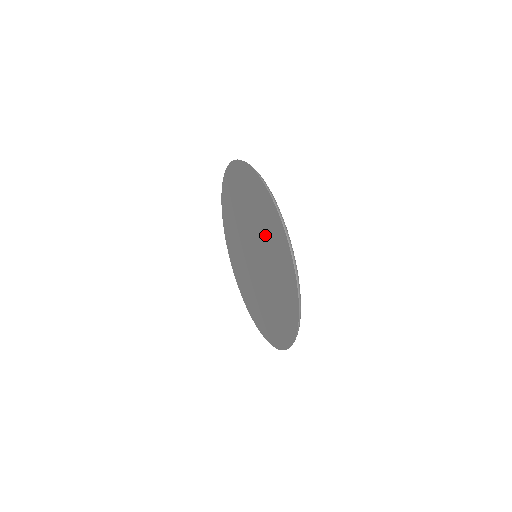
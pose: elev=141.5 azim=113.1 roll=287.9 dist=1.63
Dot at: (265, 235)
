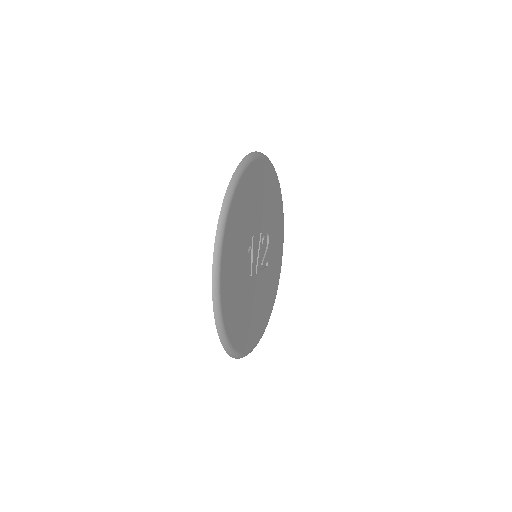
Dot at: occluded
